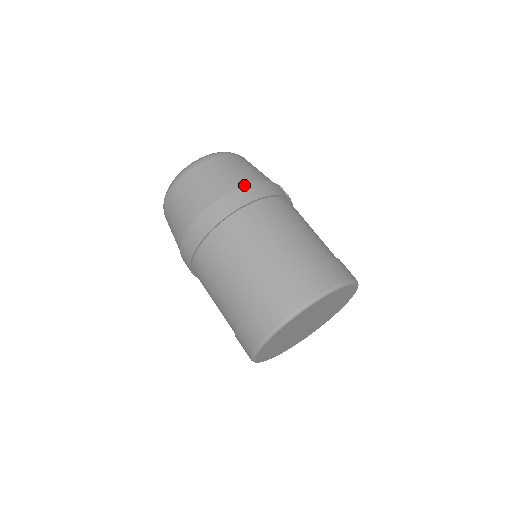
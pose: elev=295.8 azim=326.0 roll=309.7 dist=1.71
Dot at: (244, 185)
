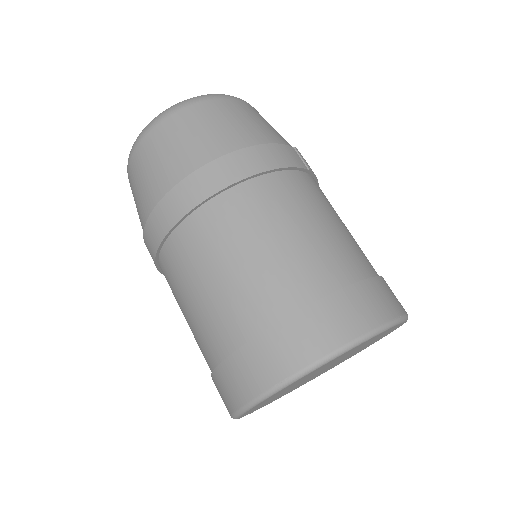
Dot at: (226, 154)
